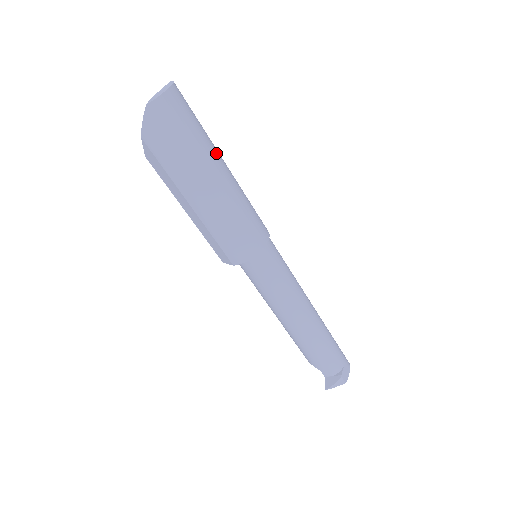
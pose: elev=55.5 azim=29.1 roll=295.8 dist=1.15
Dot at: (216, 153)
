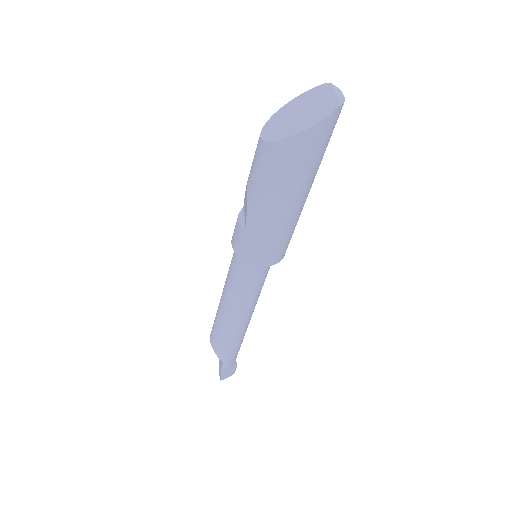
Dot at: occluded
